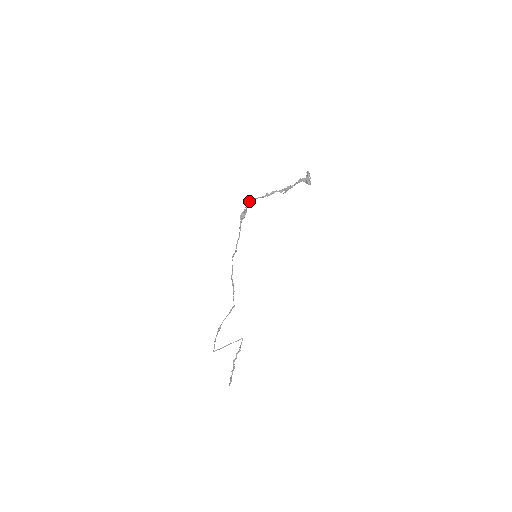
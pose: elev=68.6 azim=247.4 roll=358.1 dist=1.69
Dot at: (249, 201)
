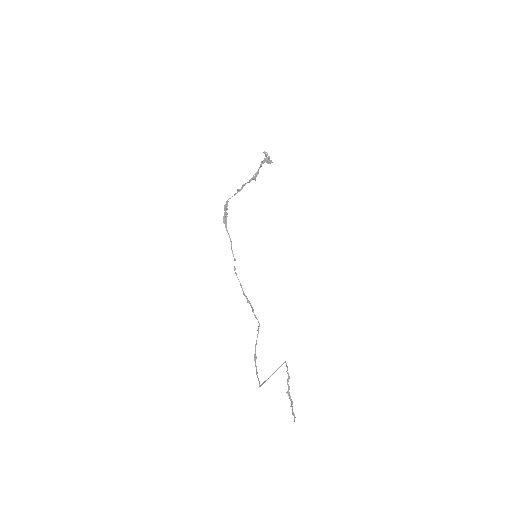
Dot at: (225, 204)
